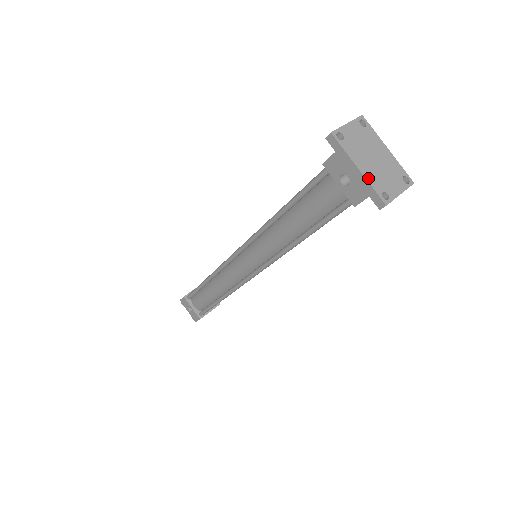
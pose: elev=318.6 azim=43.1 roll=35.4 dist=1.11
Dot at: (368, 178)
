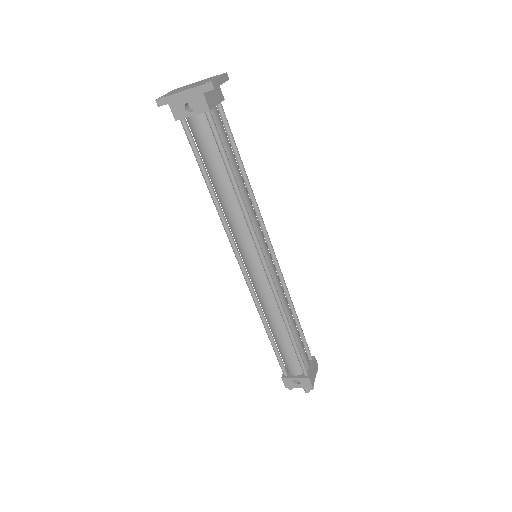
Dot at: (191, 88)
